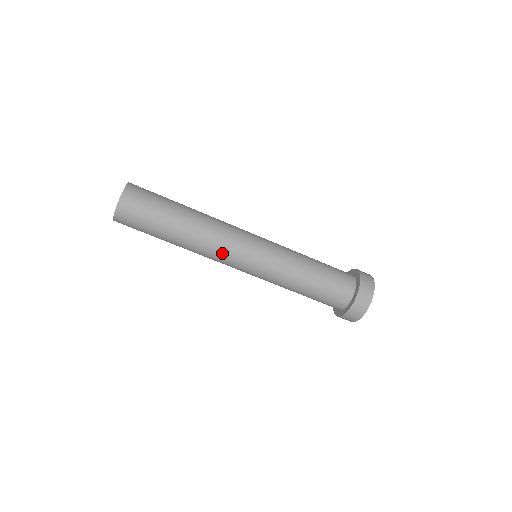
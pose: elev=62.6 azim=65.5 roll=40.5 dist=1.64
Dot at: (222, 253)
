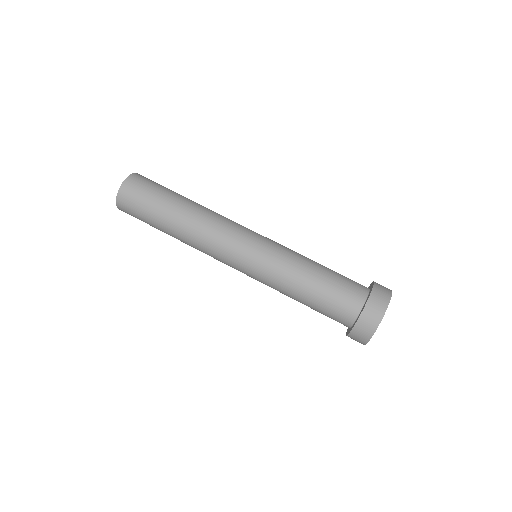
Dot at: (216, 241)
